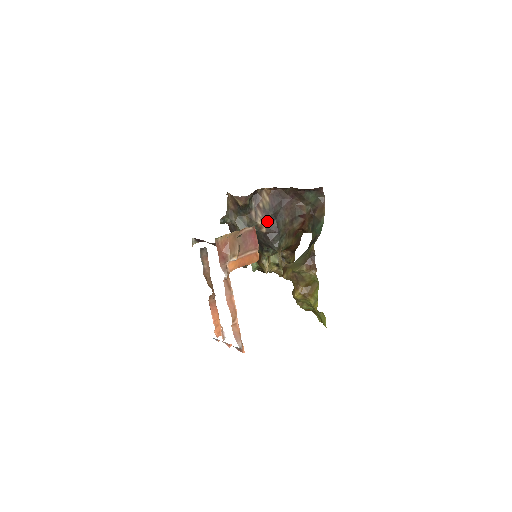
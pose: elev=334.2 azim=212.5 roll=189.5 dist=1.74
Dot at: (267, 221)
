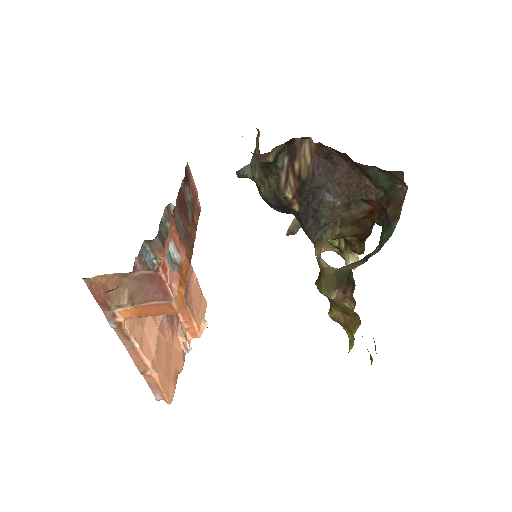
Dot at: (302, 196)
